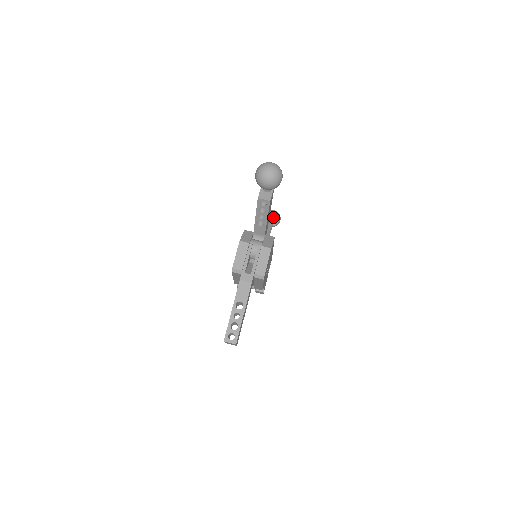
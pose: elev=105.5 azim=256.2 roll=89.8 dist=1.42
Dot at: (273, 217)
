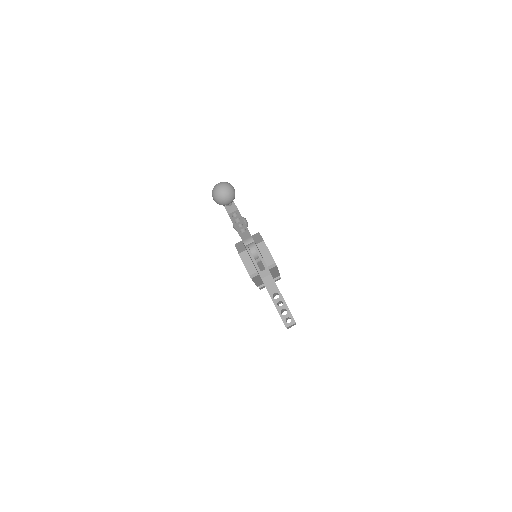
Dot at: occluded
